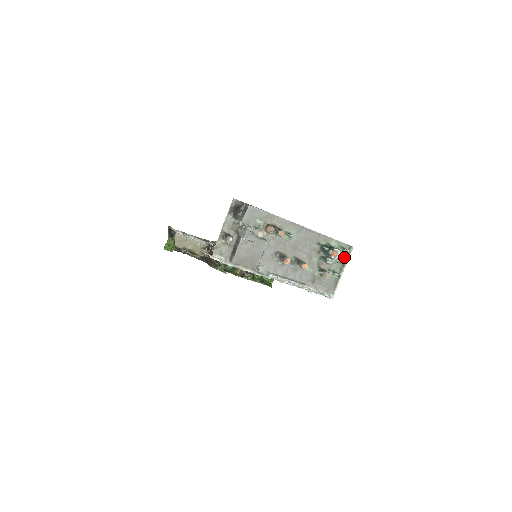
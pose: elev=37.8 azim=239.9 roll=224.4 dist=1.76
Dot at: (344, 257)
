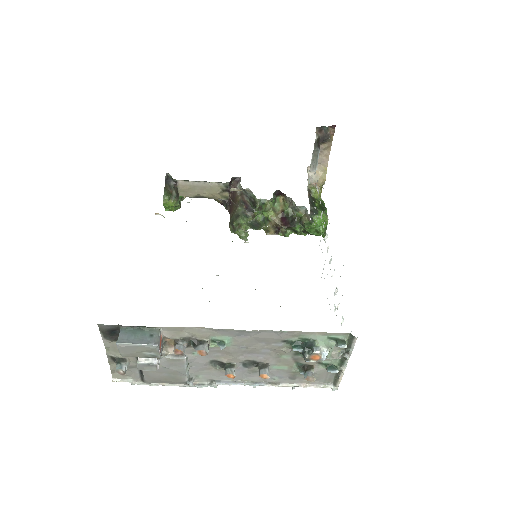
Dot at: occluded
